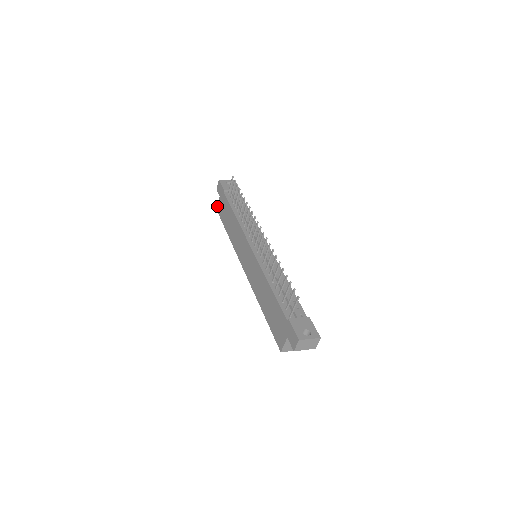
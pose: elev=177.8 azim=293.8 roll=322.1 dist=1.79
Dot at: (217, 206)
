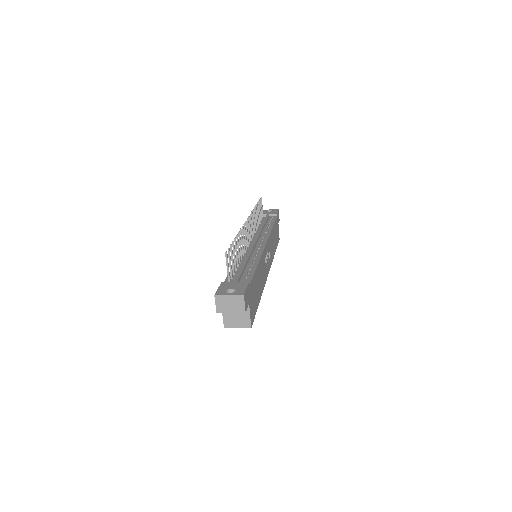
Dot at: occluded
